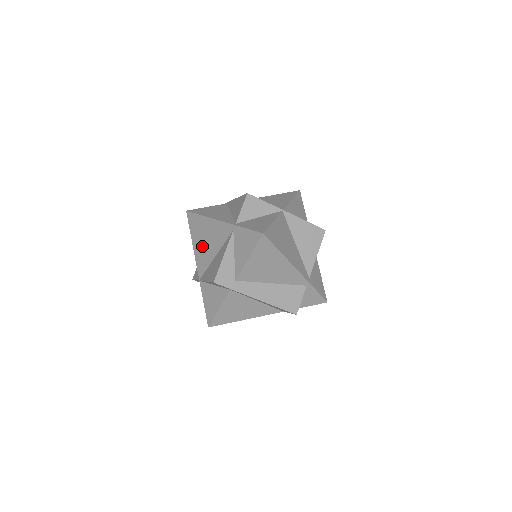
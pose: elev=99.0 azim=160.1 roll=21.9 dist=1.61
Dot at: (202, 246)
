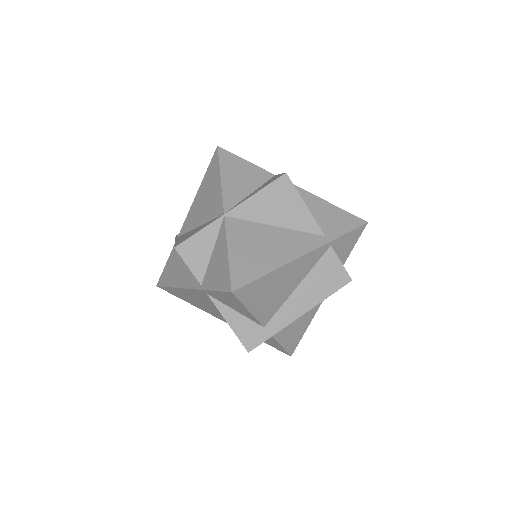
Dot at: (204, 308)
